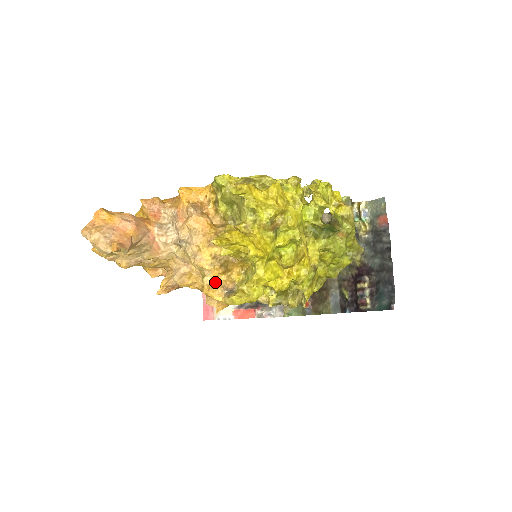
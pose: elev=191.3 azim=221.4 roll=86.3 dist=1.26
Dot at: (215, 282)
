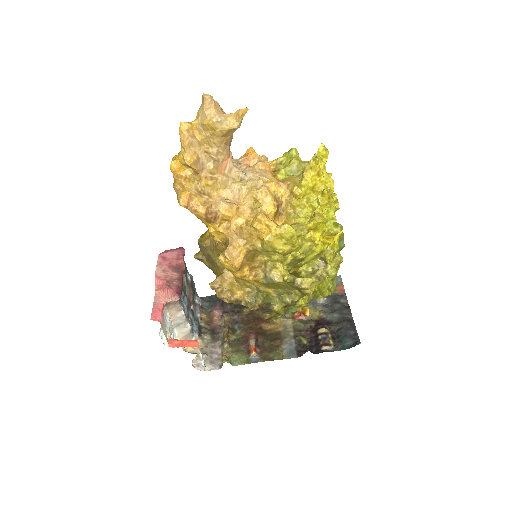
Dot at: (267, 216)
